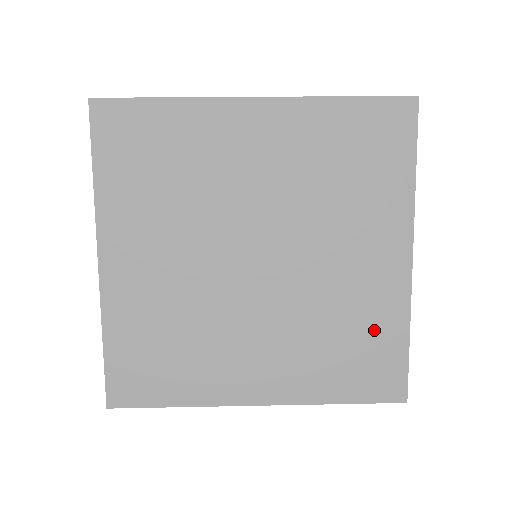
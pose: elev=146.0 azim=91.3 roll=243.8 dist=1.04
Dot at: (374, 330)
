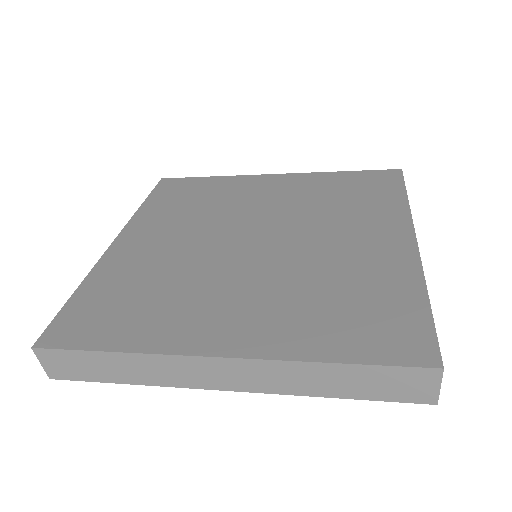
Dot at: (380, 290)
